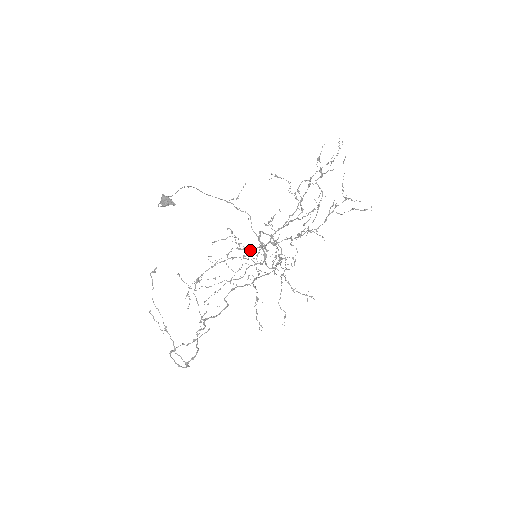
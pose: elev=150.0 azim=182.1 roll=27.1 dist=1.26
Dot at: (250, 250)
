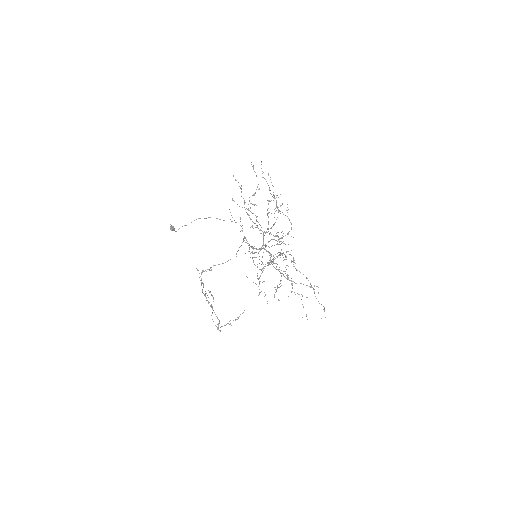
Dot at: occluded
